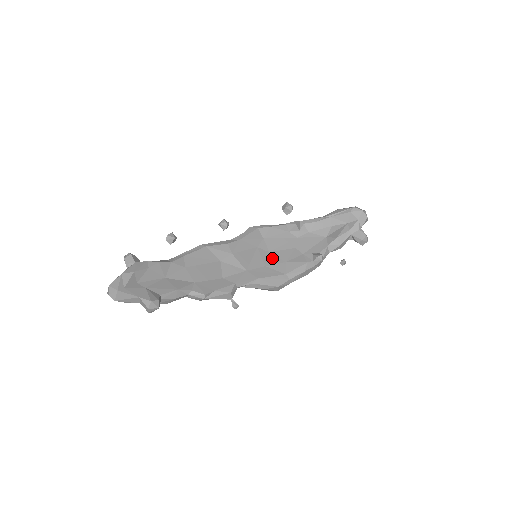
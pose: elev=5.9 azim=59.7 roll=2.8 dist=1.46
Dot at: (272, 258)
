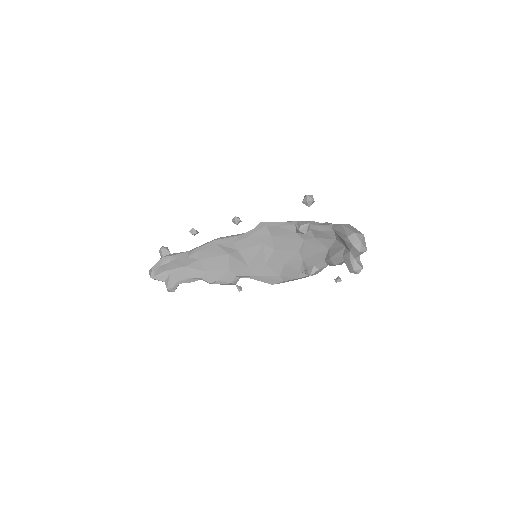
Dot at: (274, 257)
